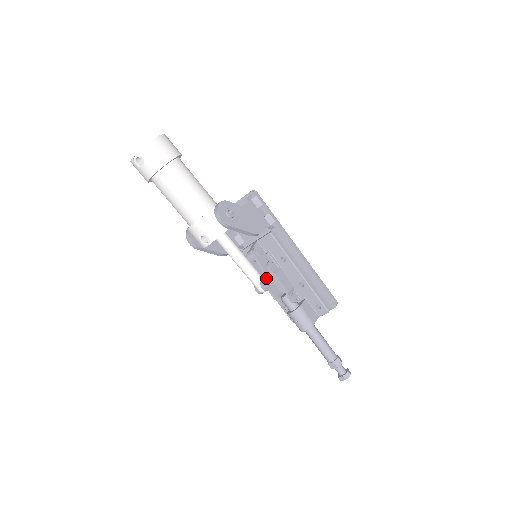
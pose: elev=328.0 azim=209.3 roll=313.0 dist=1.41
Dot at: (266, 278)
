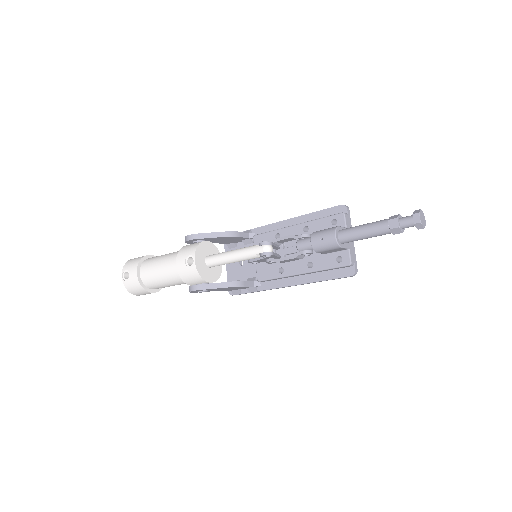
Dot at: occluded
